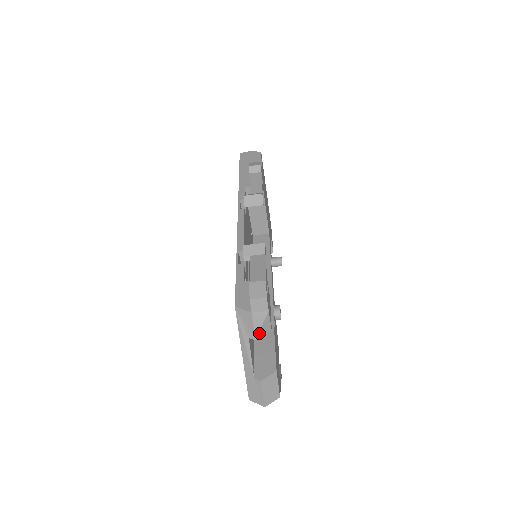
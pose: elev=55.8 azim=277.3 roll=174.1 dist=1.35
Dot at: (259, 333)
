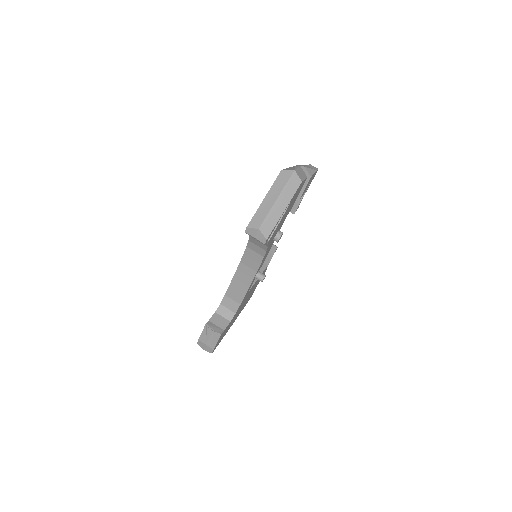
Dot at: (307, 168)
